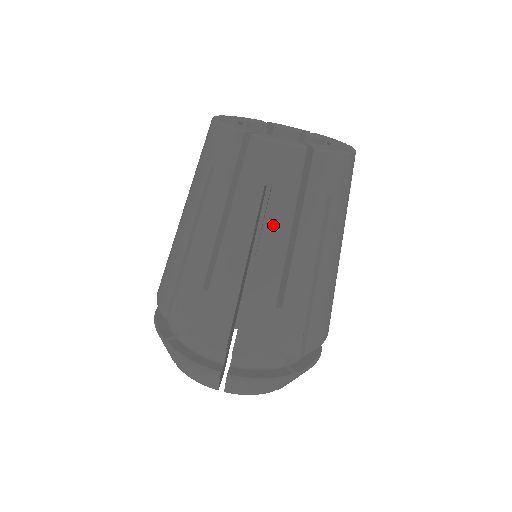
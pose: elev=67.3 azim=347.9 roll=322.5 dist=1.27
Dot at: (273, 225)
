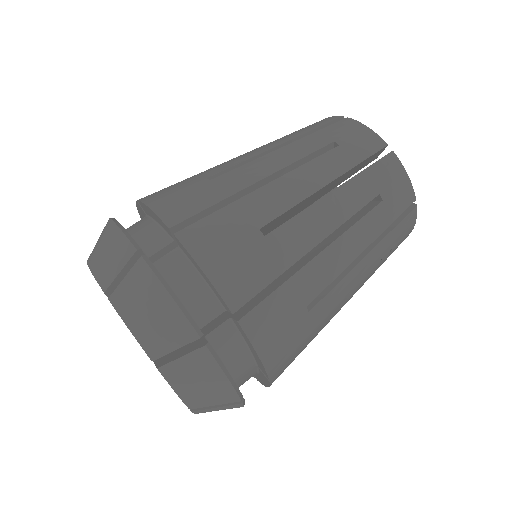
Dot at: (273, 143)
